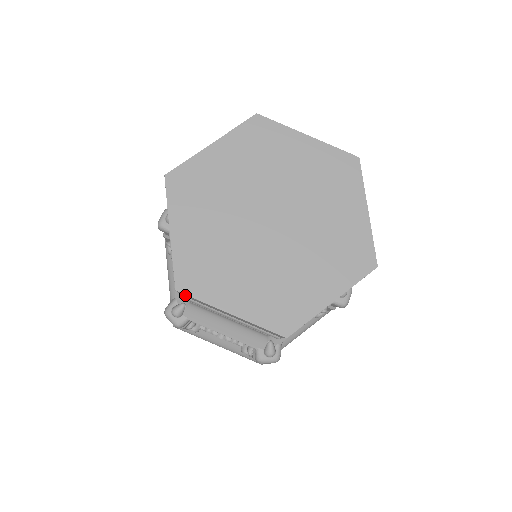
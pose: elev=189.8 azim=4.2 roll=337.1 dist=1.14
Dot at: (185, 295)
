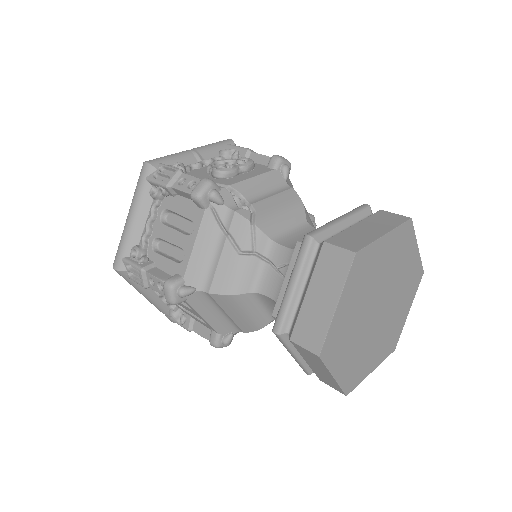
Dot at: occluded
